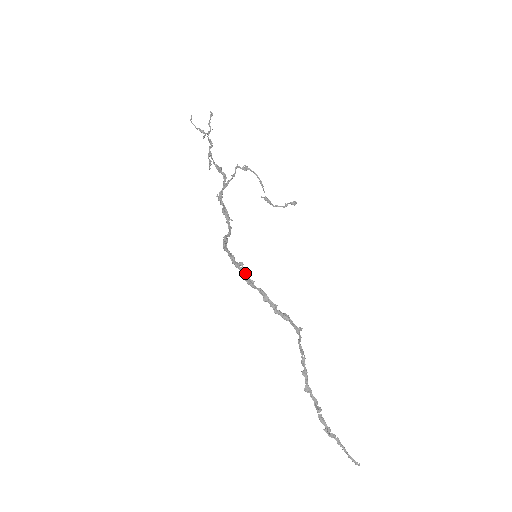
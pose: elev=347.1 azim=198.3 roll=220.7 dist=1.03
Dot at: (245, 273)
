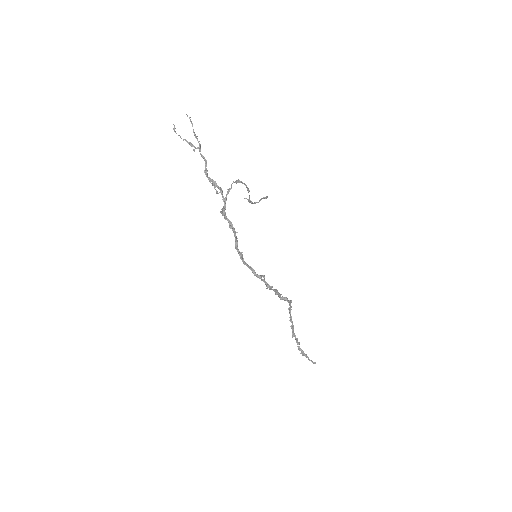
Dot at: (266, 282)
